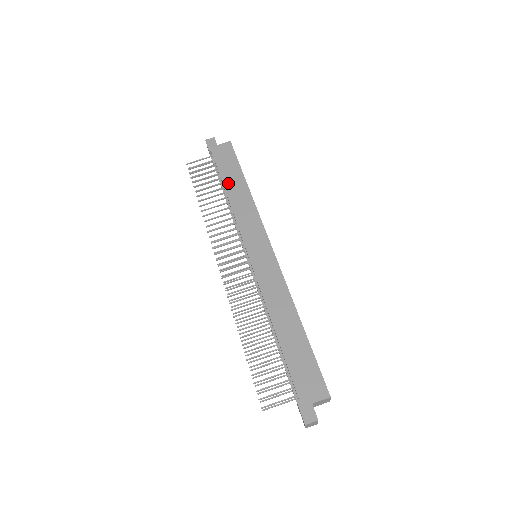
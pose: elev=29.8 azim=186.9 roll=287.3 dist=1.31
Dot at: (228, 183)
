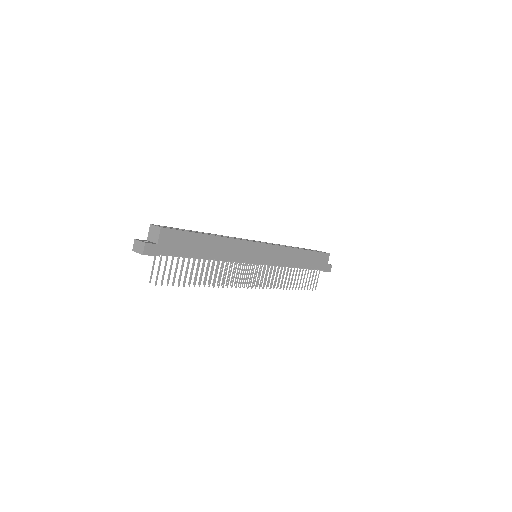
Dot at: (204, 253)
